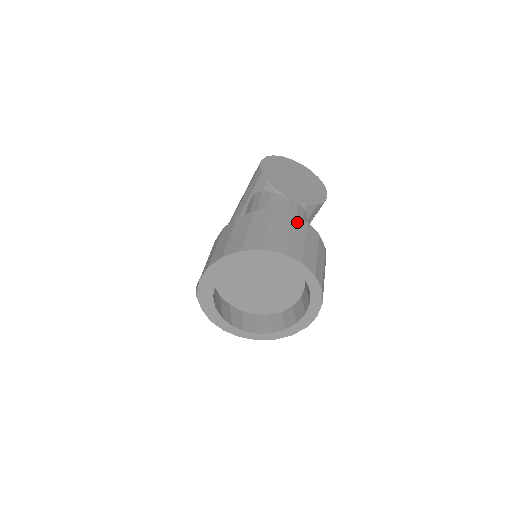
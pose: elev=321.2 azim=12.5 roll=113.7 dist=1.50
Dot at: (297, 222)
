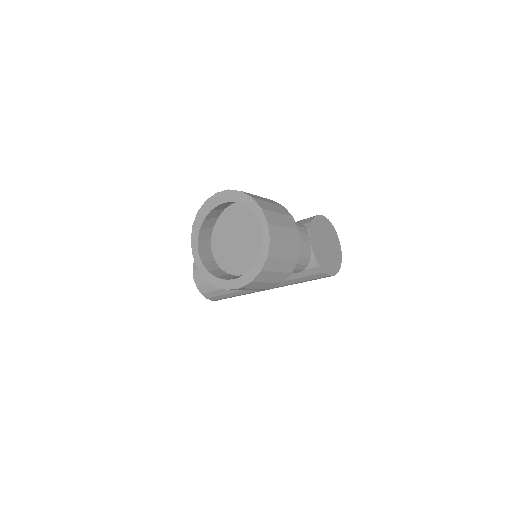
Dot at: (296, 235)
